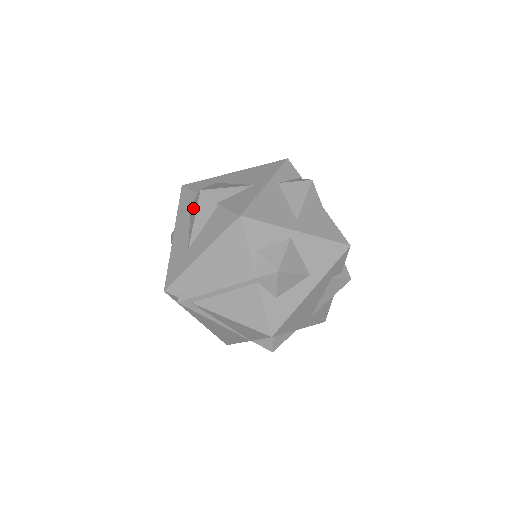
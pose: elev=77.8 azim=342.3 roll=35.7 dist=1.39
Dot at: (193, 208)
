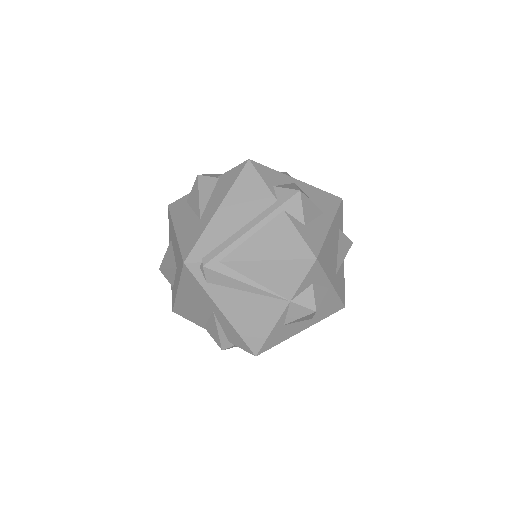
Dot at: (192, 196)
